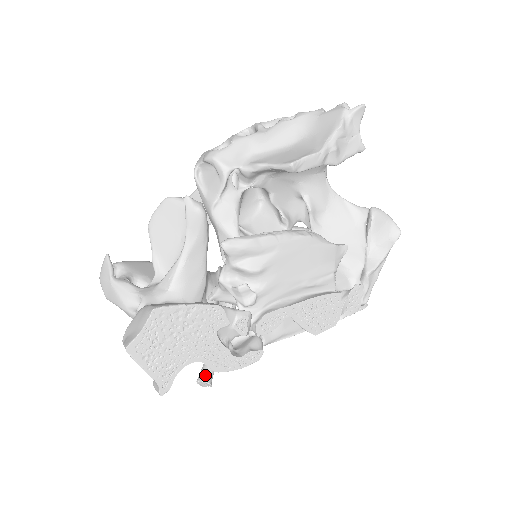
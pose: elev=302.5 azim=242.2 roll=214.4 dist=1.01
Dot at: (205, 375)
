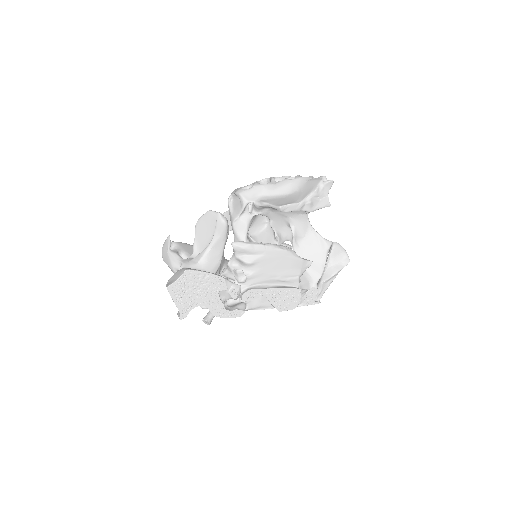
Dot at: (208, 317)
